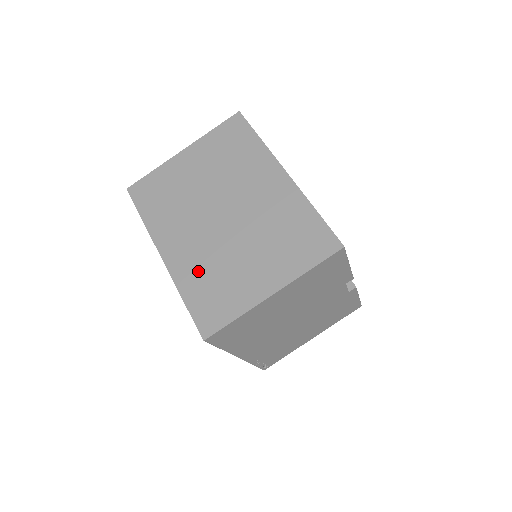
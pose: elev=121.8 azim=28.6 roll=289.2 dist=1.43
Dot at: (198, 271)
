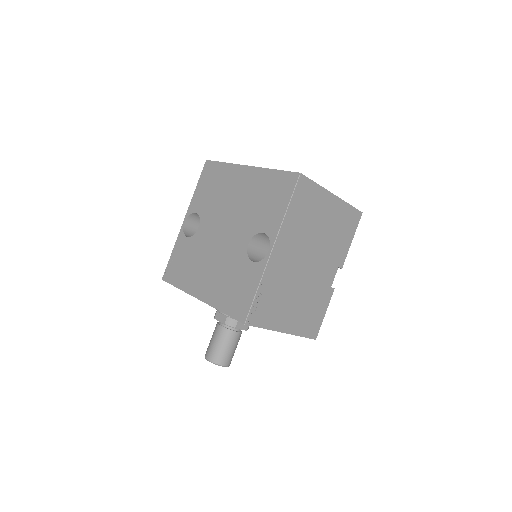
Dot at: occluded
